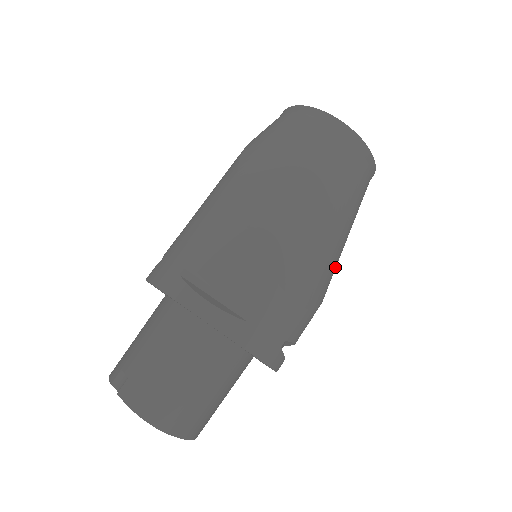
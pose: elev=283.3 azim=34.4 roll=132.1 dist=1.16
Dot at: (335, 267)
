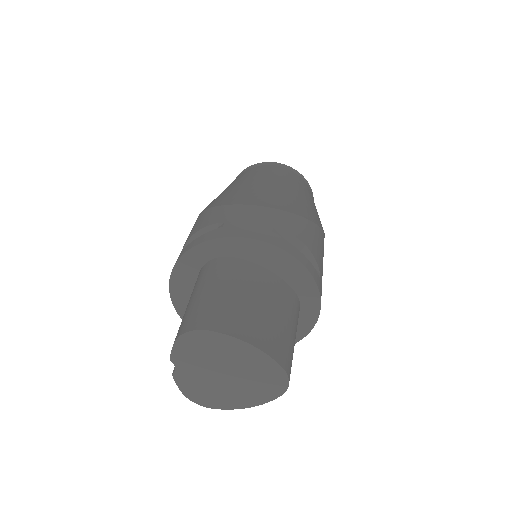
Dot at: (304, 205)
